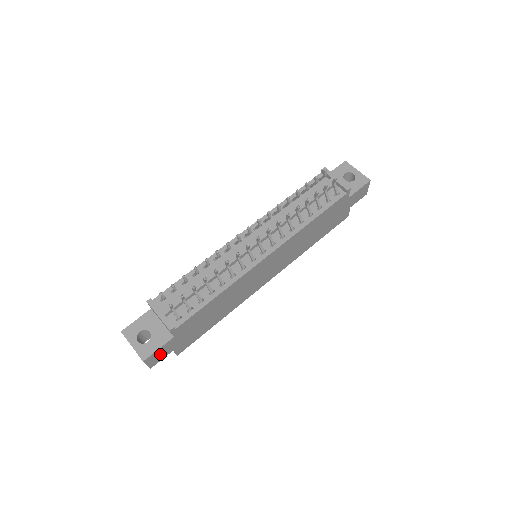
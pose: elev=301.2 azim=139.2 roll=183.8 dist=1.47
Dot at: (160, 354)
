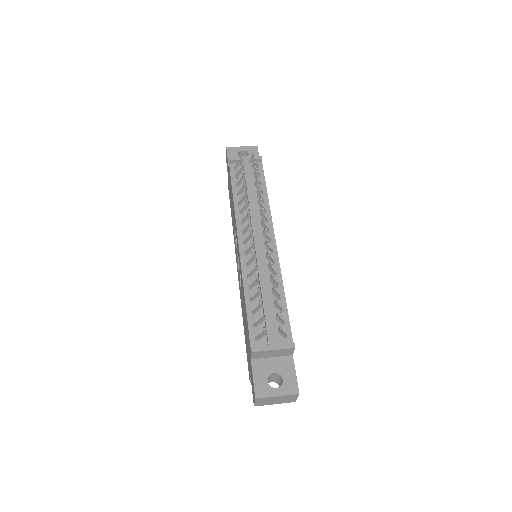
Dot at: occluded
